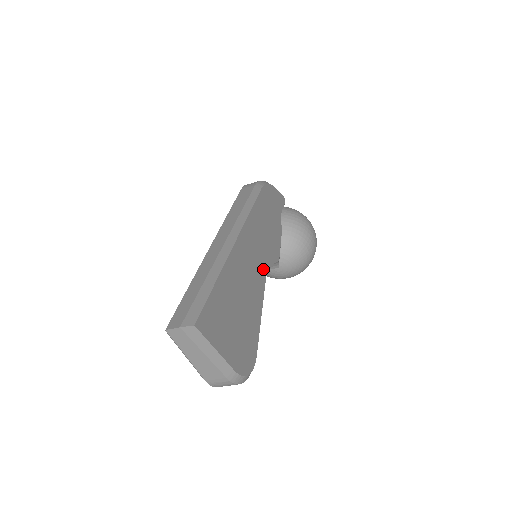
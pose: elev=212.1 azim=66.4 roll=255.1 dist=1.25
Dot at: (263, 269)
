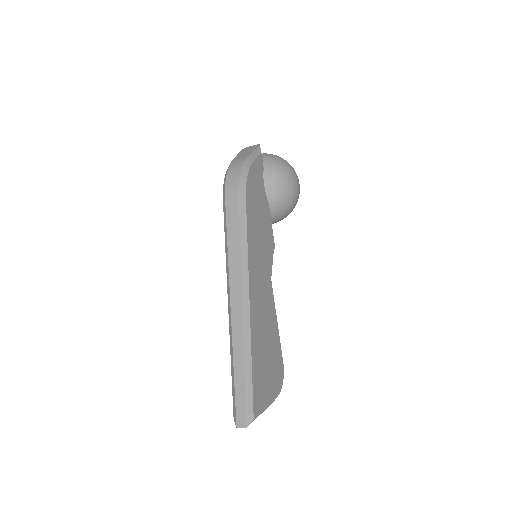
Dot at: (269, 283)
